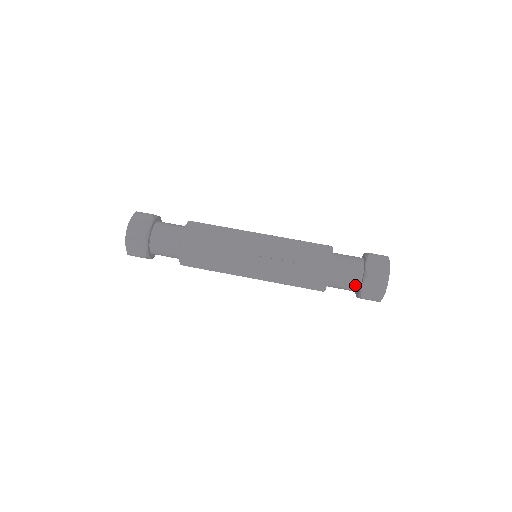
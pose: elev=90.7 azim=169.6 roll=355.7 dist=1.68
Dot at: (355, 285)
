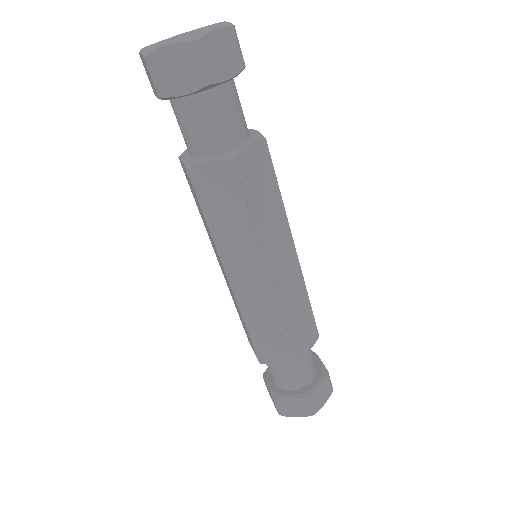
Dot at: (286, 385)
